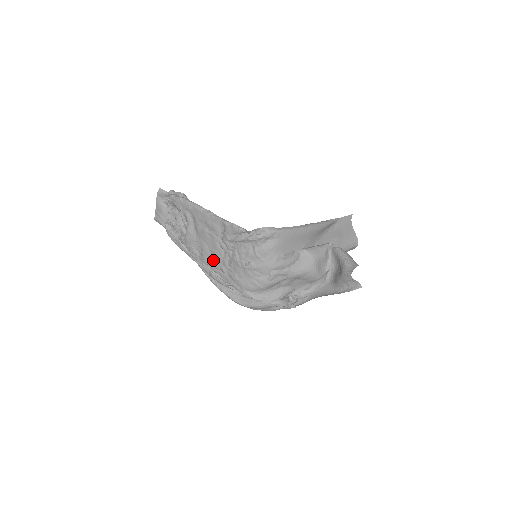
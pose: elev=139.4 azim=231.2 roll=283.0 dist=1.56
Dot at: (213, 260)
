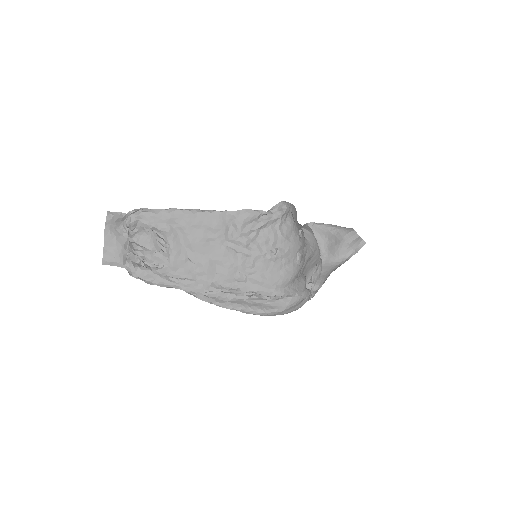
Dot at: (223, 272)
